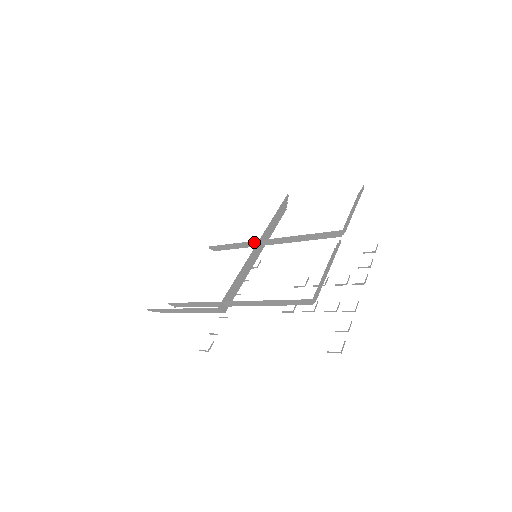
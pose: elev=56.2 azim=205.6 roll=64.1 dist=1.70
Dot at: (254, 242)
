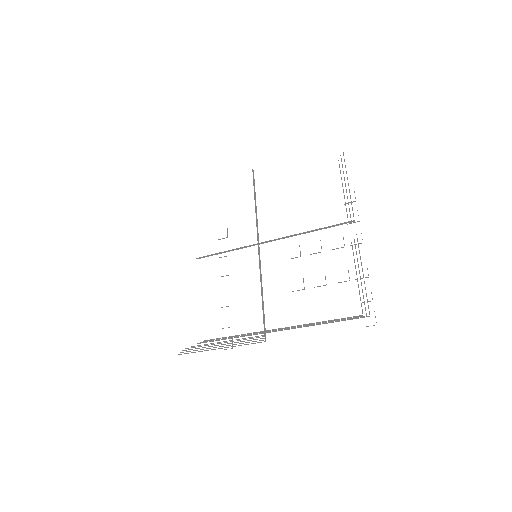
Dot at: (252, 245)
